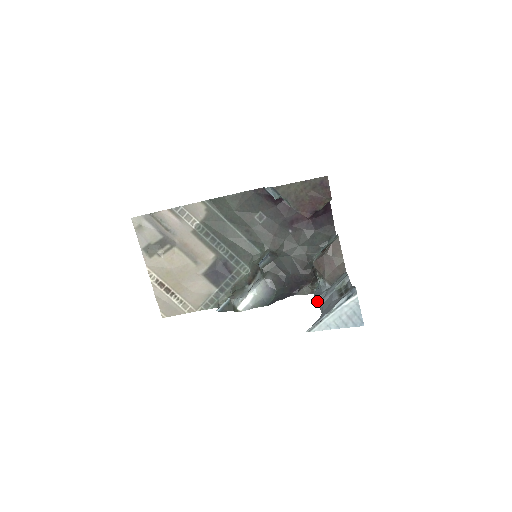
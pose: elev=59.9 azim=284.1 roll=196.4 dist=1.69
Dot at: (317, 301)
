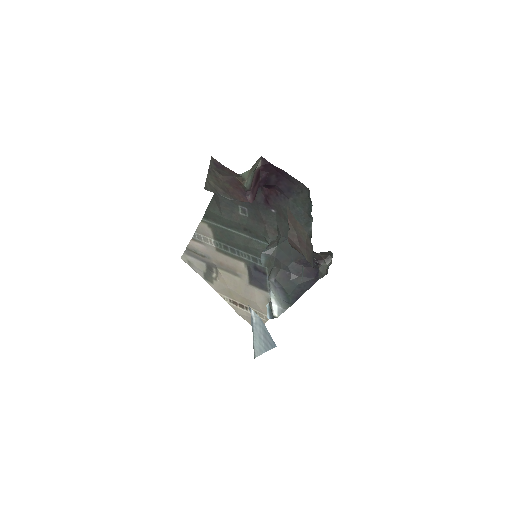
Dot at: occluded
